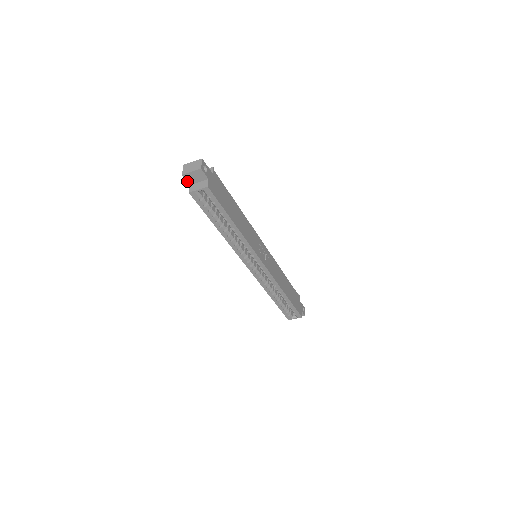
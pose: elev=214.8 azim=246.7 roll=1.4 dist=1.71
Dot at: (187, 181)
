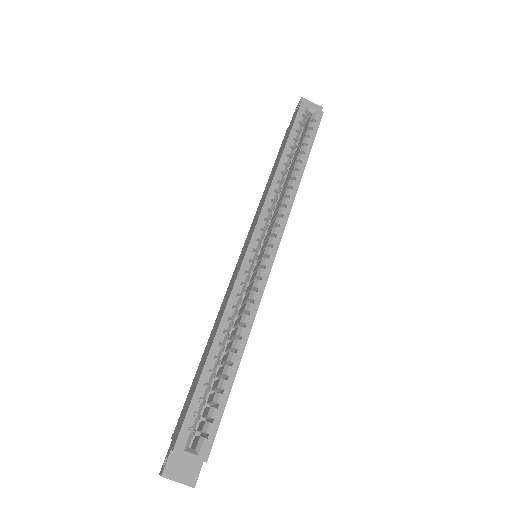
Dot at: occluded
